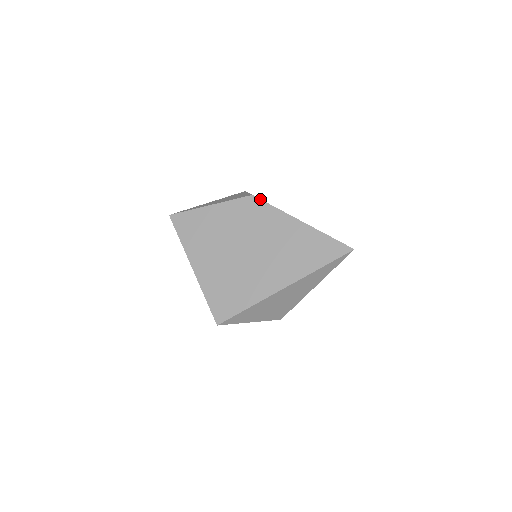
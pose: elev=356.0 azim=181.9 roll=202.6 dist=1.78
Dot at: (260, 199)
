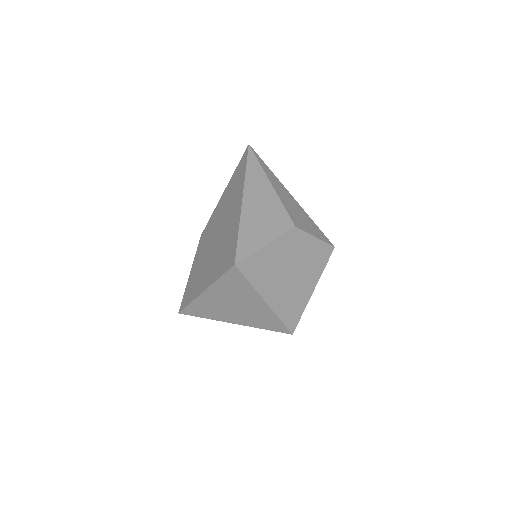
Dot at: occluded
